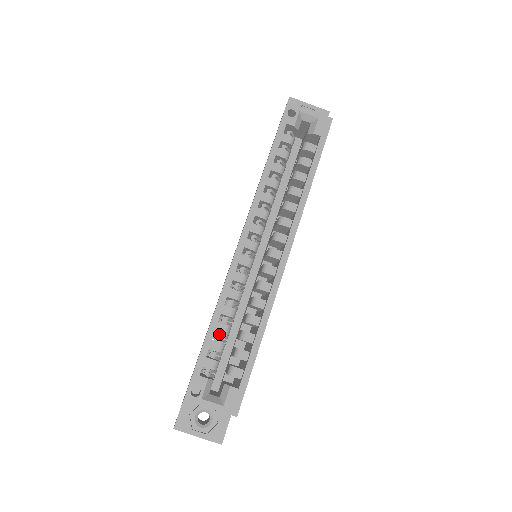
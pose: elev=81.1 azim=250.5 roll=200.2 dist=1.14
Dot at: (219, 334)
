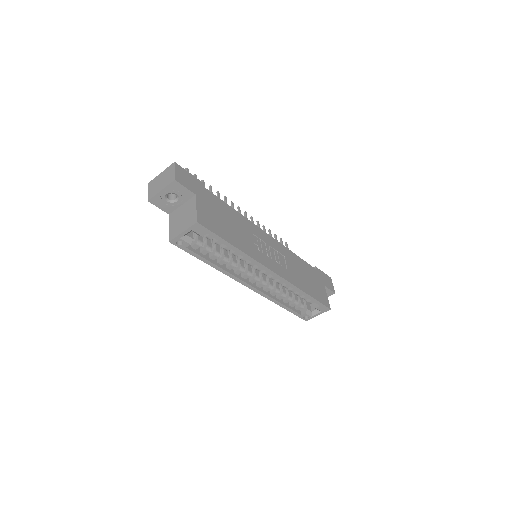
Dot at: (288, 300)
